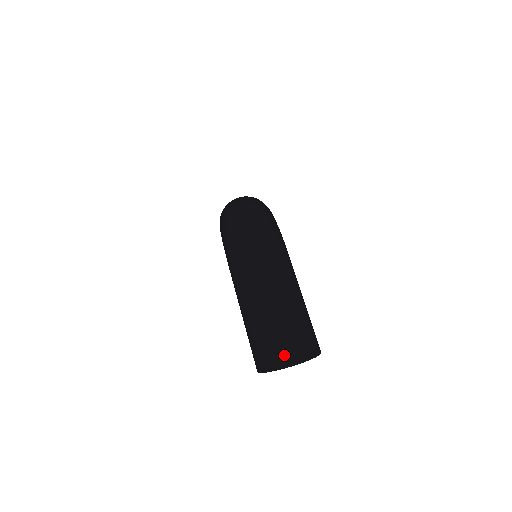
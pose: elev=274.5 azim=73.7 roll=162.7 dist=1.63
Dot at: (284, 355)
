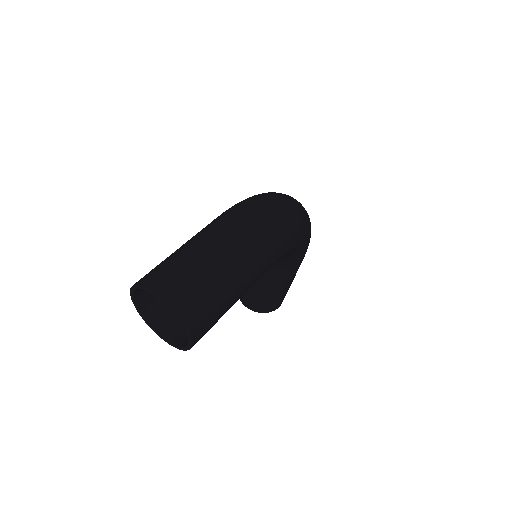
Dot at: (161, 290)
